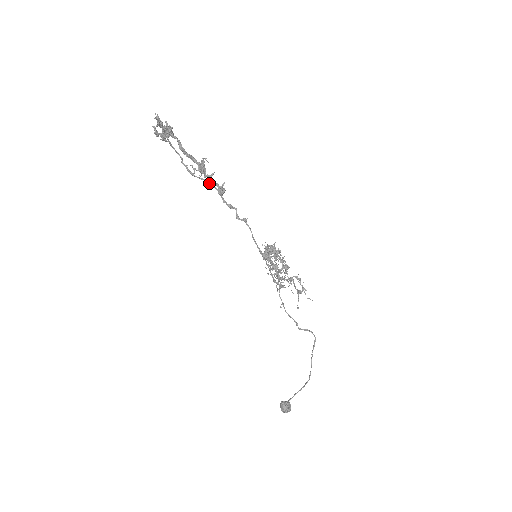
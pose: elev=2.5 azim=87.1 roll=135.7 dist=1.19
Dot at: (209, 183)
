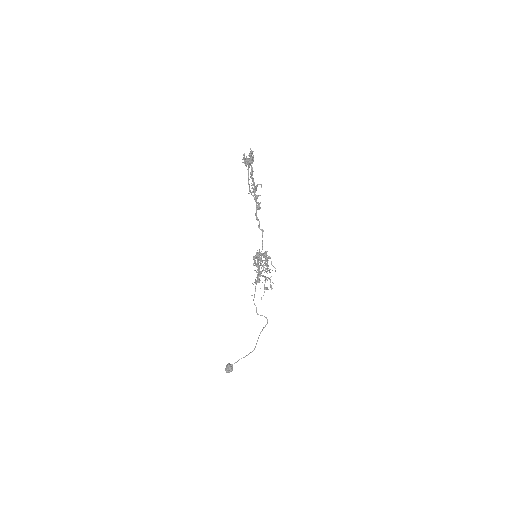
Dot at: (255, 200)
